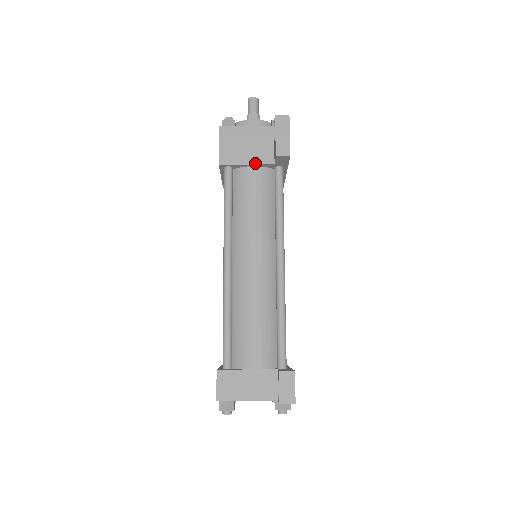
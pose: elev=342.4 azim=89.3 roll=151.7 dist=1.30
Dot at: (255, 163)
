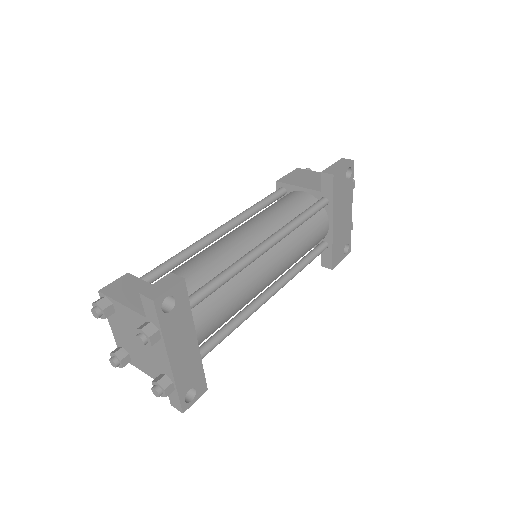
Dot at: (305, 187)
